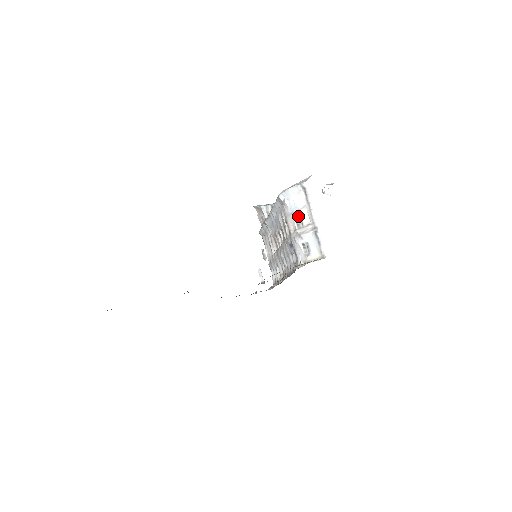
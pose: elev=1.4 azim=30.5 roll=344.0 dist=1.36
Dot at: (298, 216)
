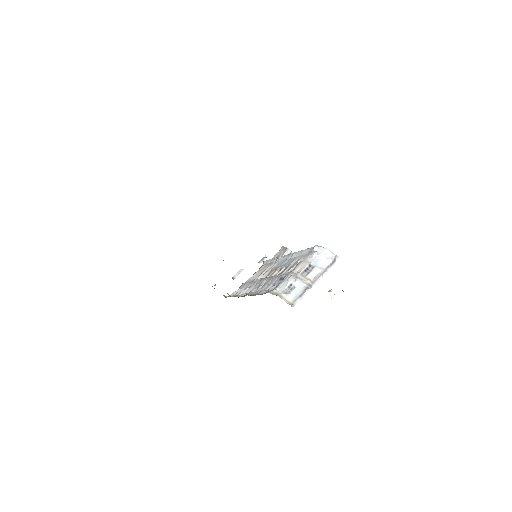
Dot at: (310, 268)
